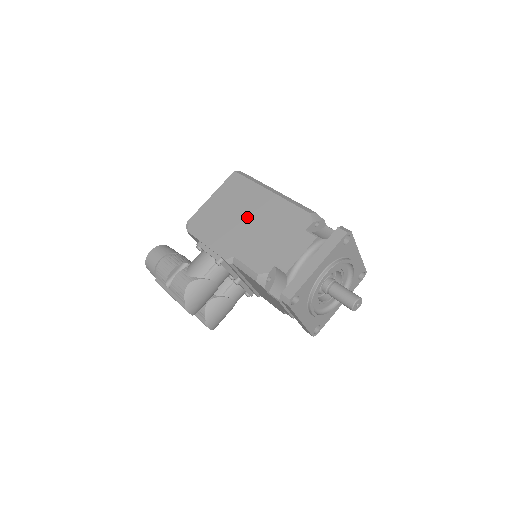
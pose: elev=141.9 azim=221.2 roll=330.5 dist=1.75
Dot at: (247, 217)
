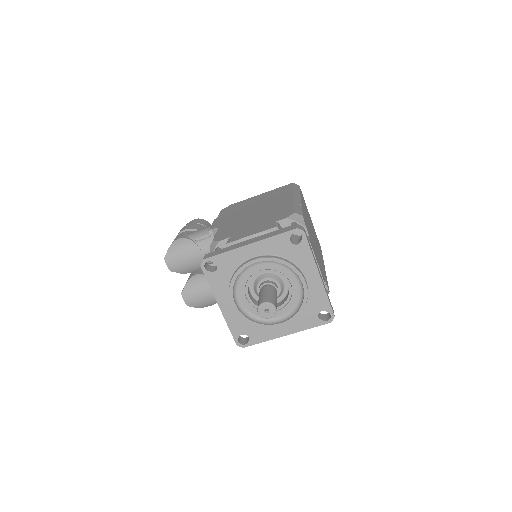
Dot at: (259, 208)
